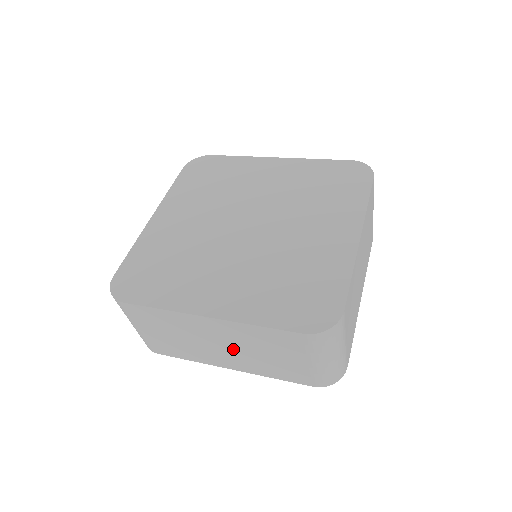
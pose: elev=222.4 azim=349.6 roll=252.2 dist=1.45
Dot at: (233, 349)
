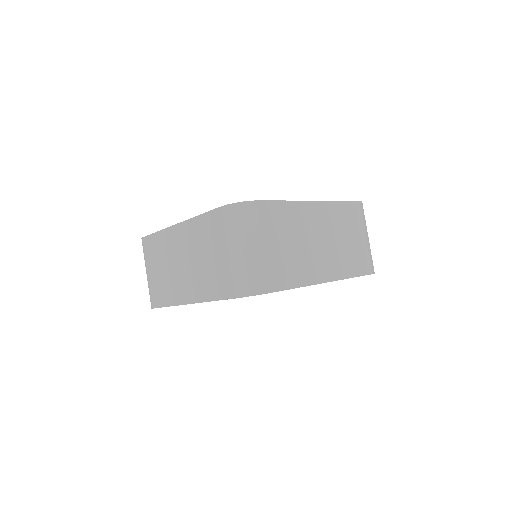
Dot at: (328, 243)
